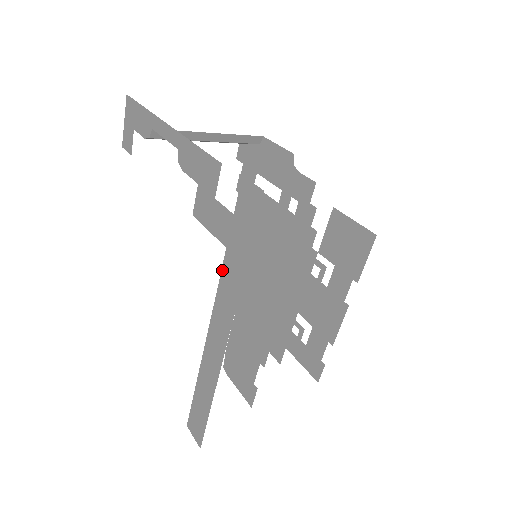
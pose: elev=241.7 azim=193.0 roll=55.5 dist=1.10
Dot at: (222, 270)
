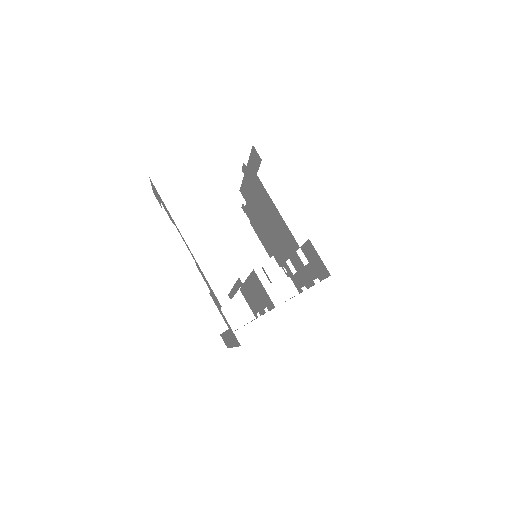
Dot at: (228, 330)
